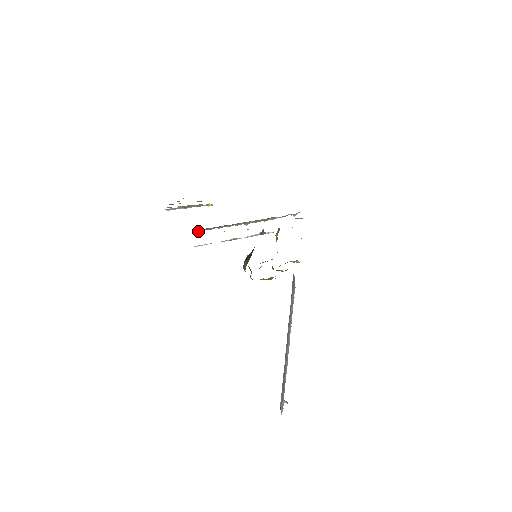
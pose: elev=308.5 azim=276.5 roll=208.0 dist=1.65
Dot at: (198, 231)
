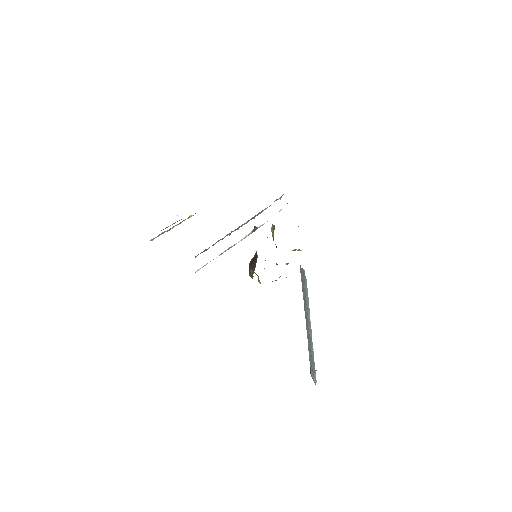
Dot at: (195, 257)
